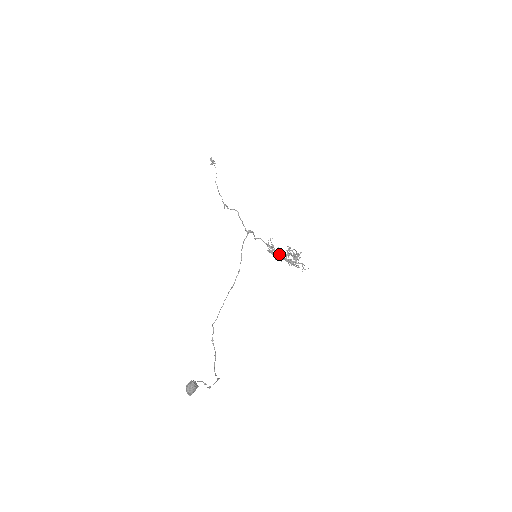
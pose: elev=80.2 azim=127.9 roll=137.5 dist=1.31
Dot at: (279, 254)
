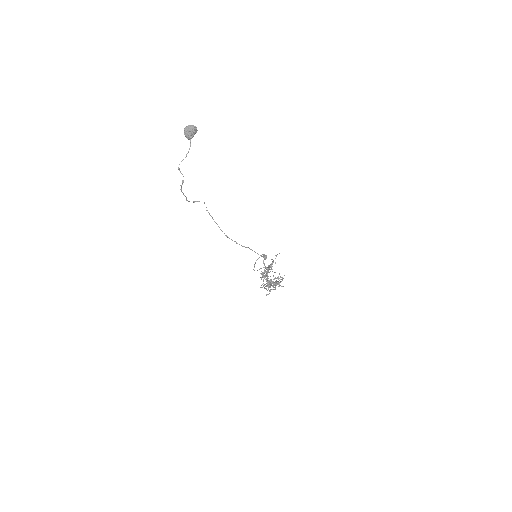
Dot at: occluded
